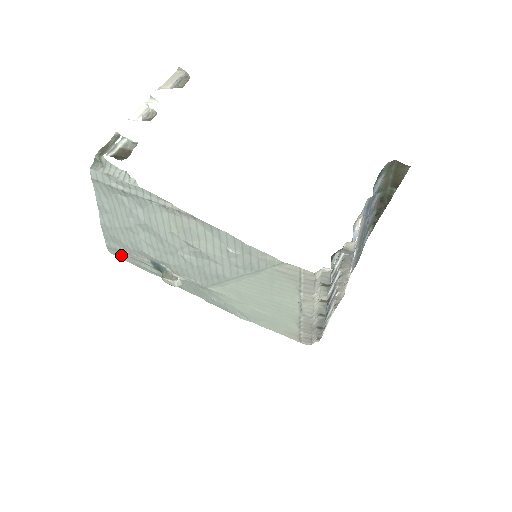
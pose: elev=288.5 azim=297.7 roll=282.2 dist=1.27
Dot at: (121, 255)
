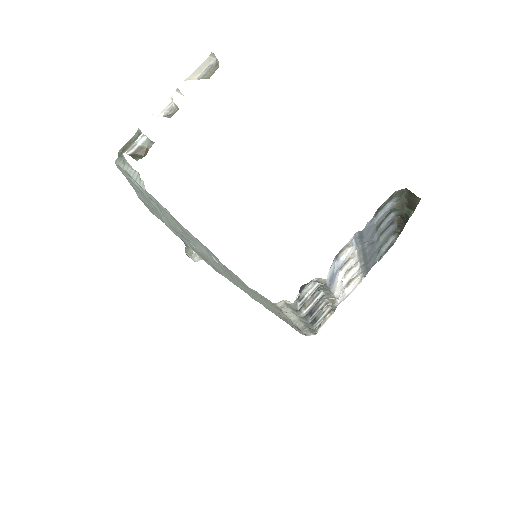
Dot at: occluded
